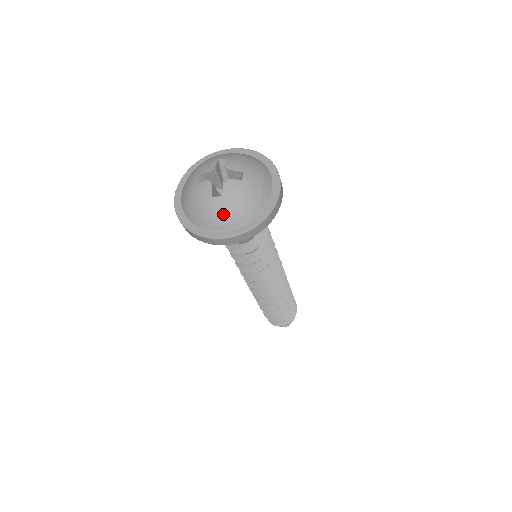
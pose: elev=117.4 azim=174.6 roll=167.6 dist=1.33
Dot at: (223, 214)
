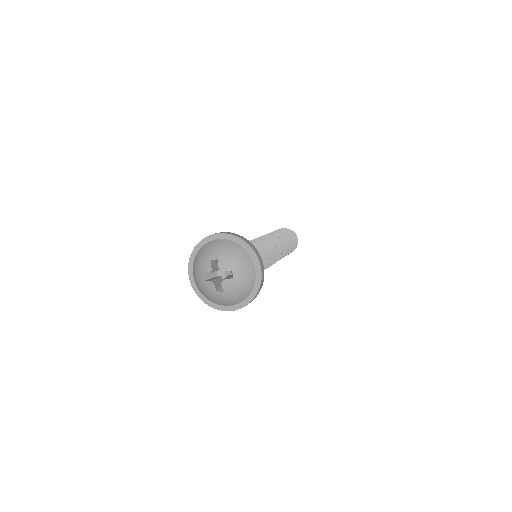
Dot at: (228, 300)
